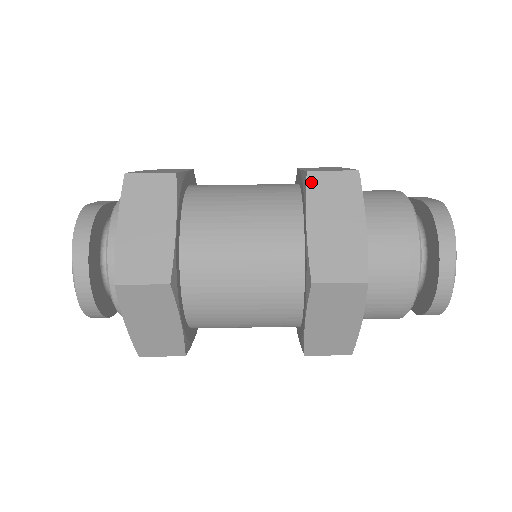
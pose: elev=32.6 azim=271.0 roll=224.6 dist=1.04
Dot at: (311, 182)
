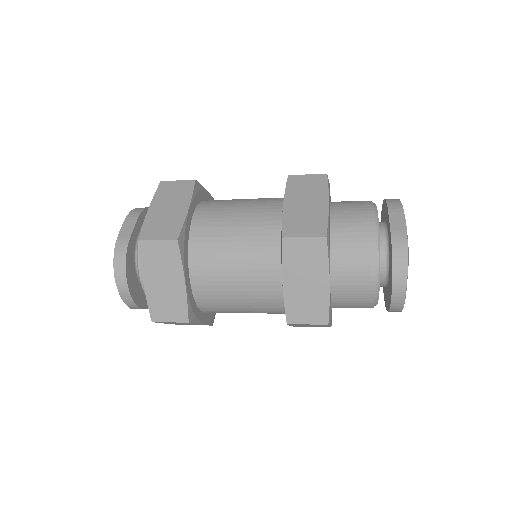
Dot at: (286, 247)
